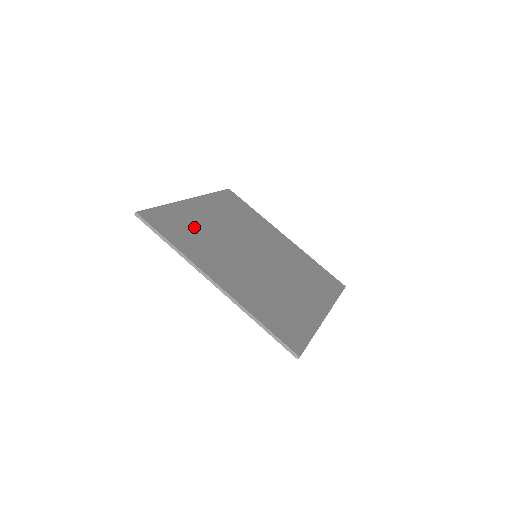
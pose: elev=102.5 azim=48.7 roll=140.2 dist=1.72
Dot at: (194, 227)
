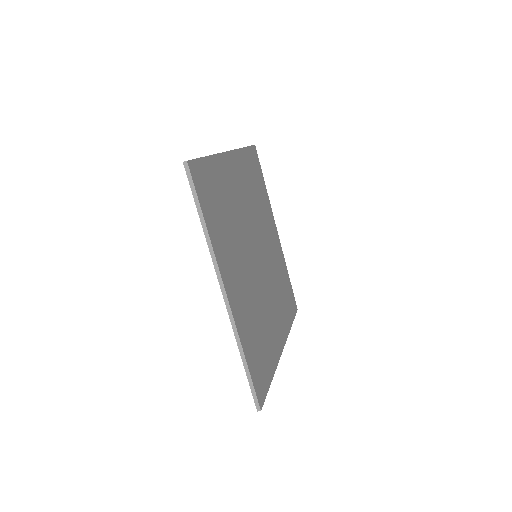
Dot at: (225, 201)
